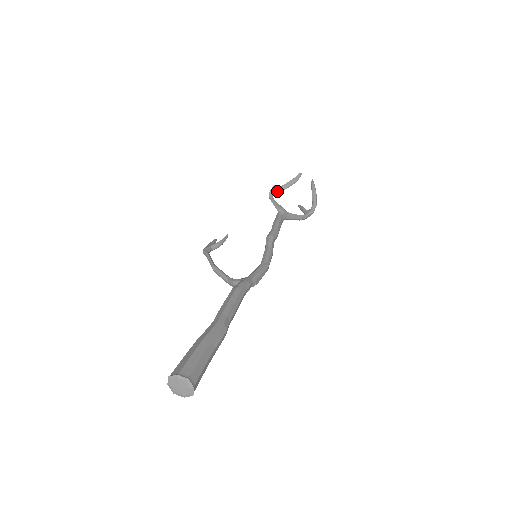
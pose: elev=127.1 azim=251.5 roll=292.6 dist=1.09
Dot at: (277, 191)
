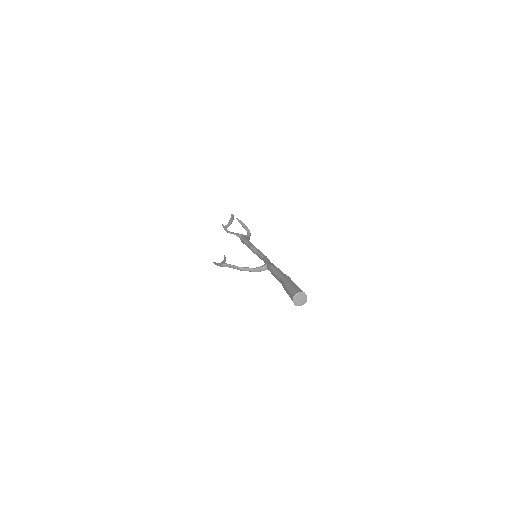
Dot at: (227, 227)
